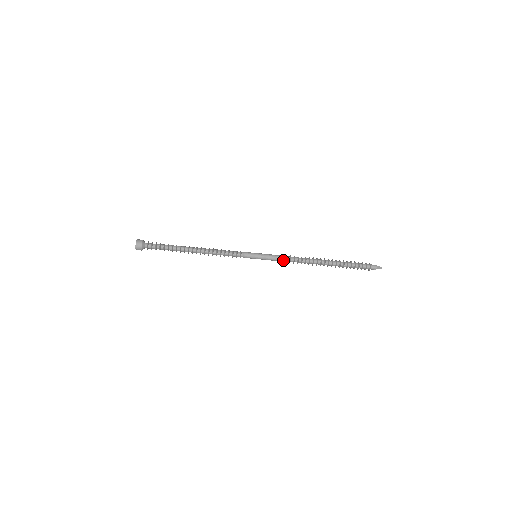
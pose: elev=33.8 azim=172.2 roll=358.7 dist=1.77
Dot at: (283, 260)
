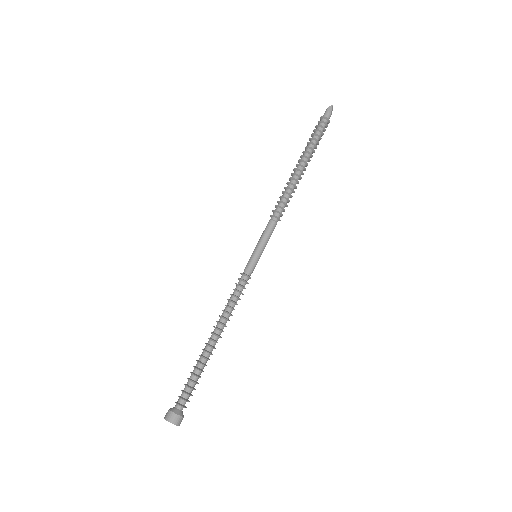
Dot at: (274, 221)
